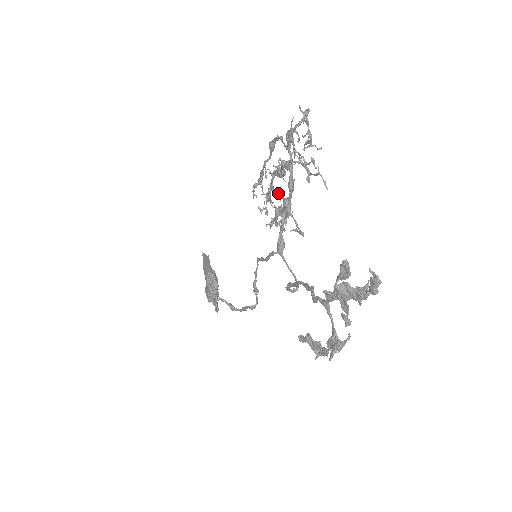
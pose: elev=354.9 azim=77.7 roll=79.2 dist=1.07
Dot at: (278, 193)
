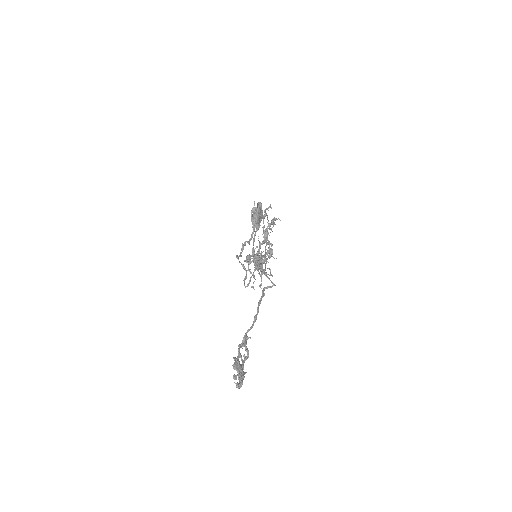
Dot at: (259, 252)
